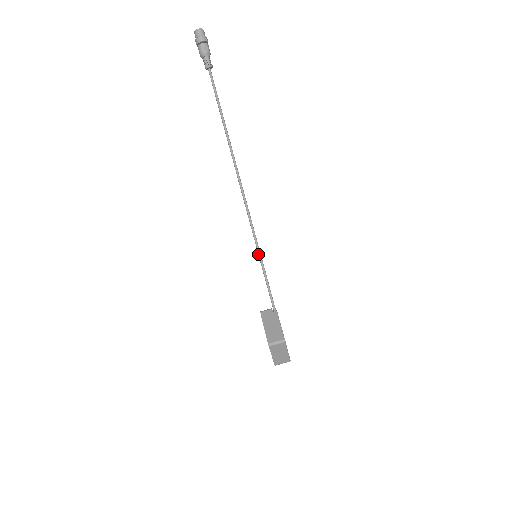
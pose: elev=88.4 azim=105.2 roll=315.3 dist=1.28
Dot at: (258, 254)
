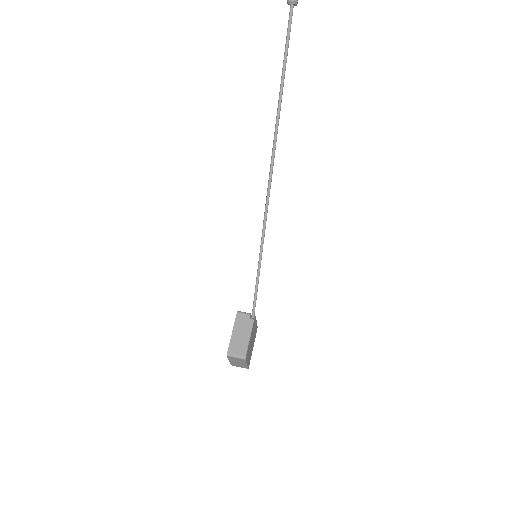
Dot at: (259, 255)
